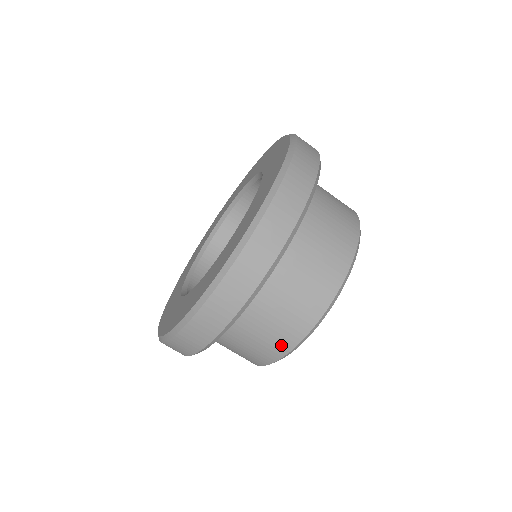
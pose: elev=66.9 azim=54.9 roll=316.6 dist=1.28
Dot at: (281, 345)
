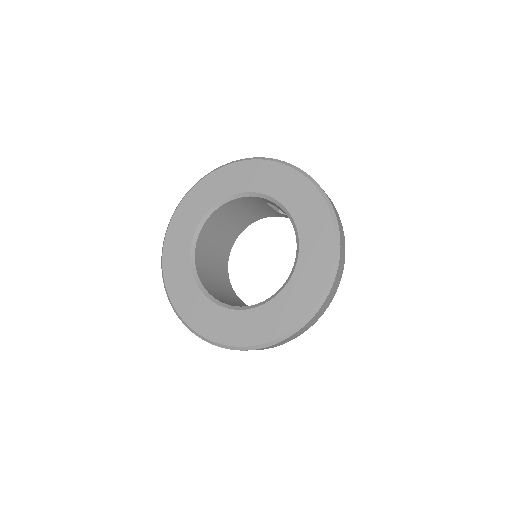
Dot at: occluded
